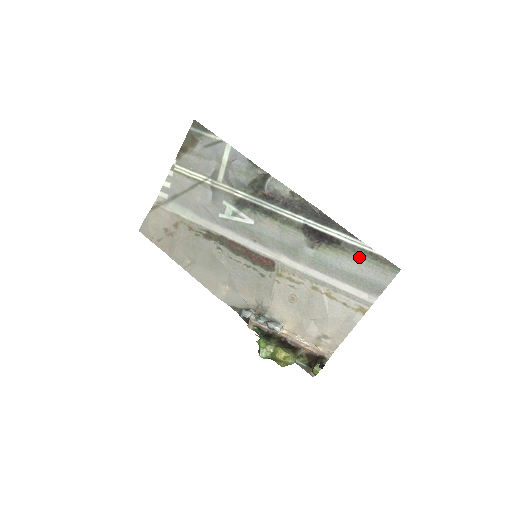
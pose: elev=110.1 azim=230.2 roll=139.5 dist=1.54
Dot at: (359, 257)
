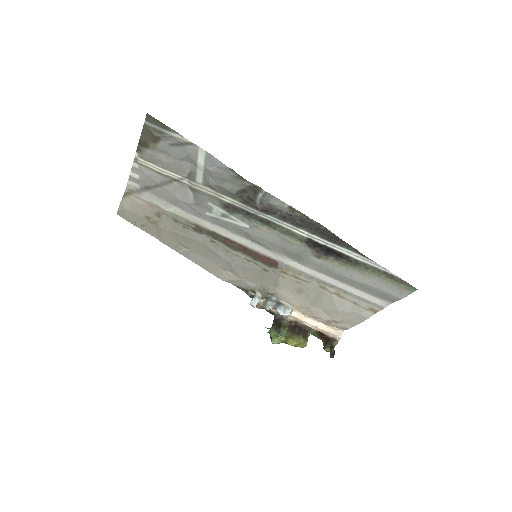
Dot at: (372, 274)
